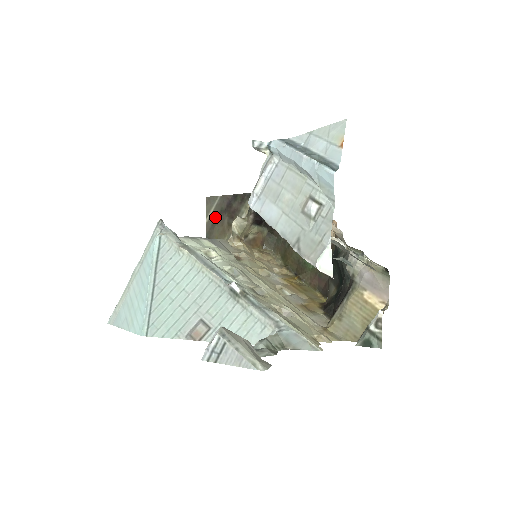
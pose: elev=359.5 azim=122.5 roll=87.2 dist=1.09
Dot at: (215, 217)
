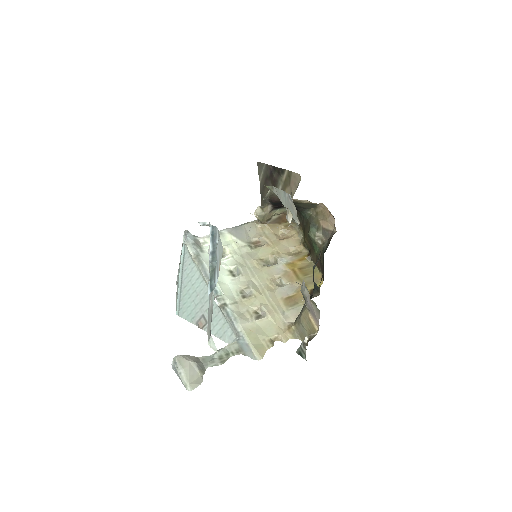
Dot at: (264, 181)
